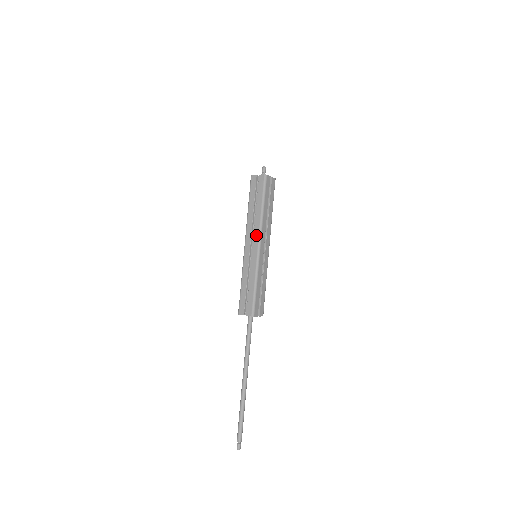
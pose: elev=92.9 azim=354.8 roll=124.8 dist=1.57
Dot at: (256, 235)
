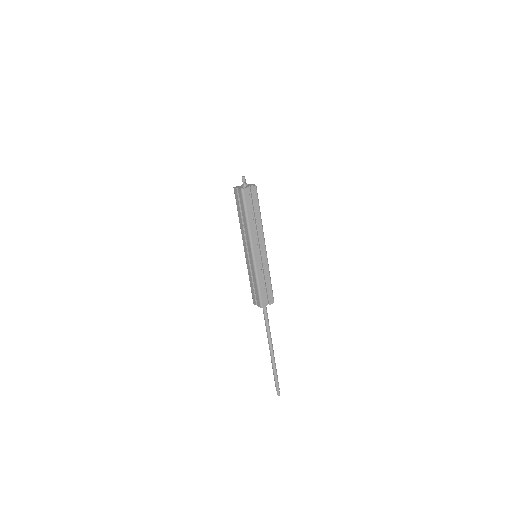
Dot at: (248, 243)
